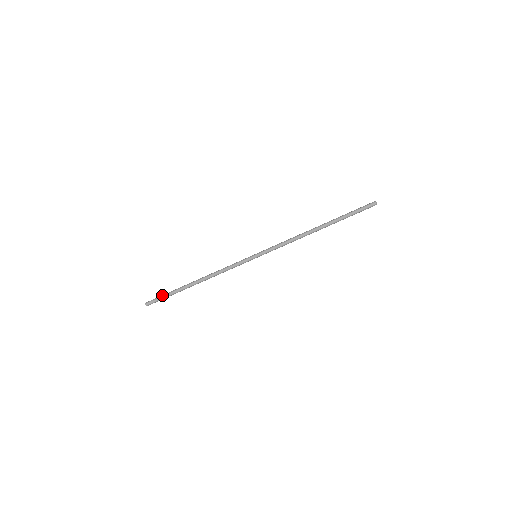
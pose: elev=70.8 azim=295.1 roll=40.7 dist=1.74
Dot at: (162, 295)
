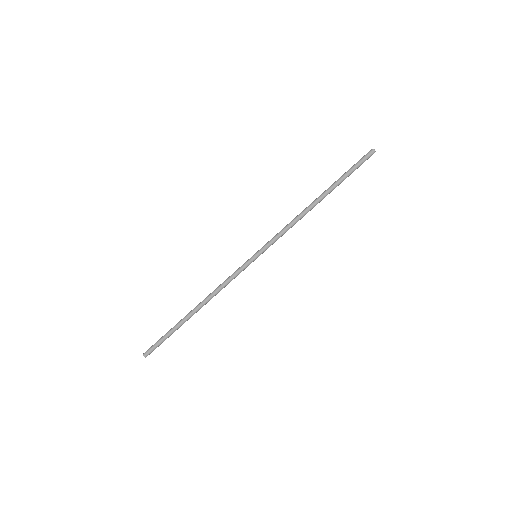
Dot at: (160, 338)
